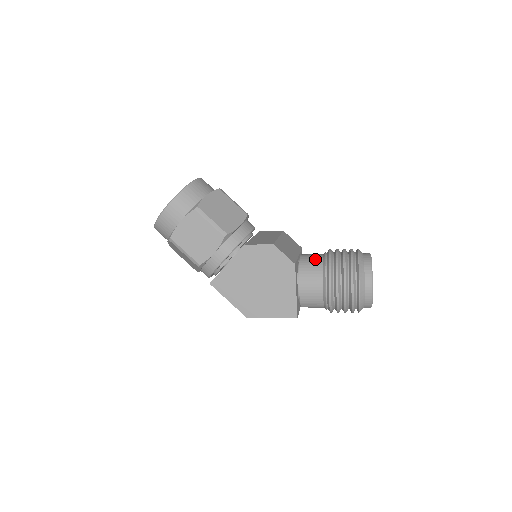
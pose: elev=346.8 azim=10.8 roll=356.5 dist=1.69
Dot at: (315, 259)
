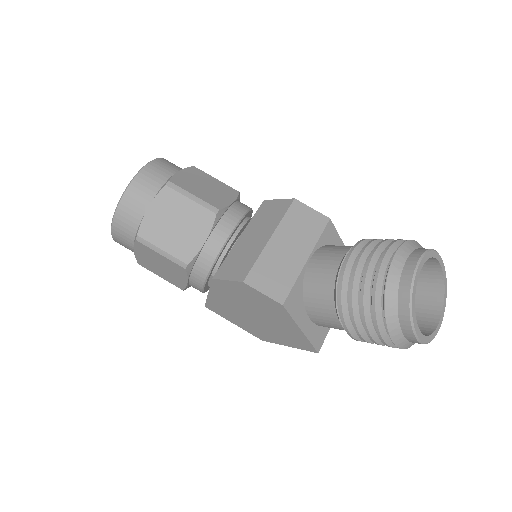
Dot at: (325, 276)
